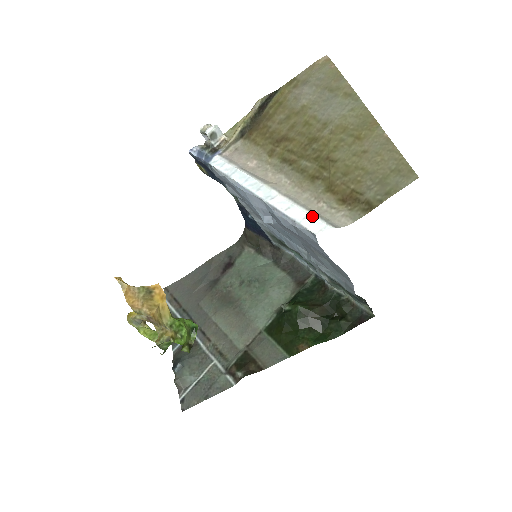
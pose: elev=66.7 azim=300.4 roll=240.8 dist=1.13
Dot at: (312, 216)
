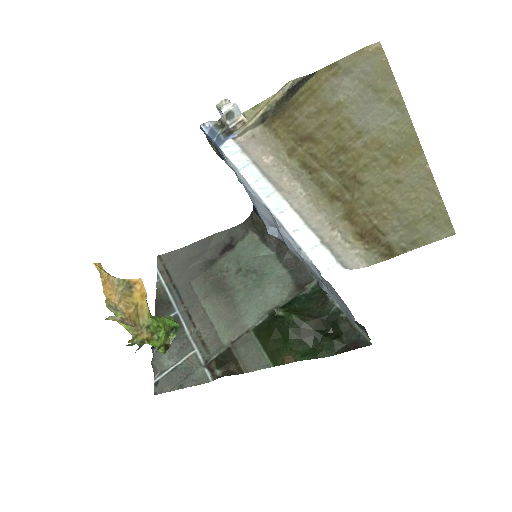
Dot at: (322, 247)
